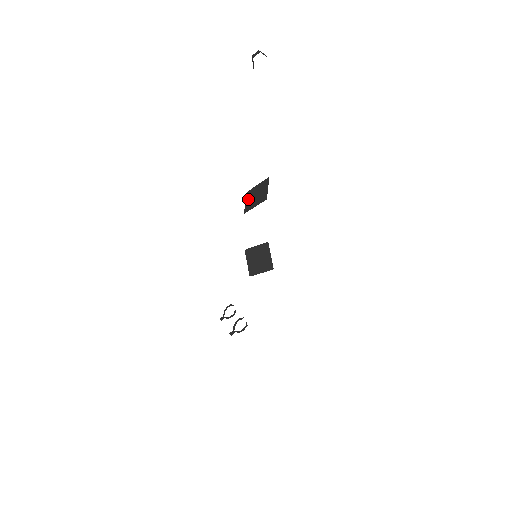
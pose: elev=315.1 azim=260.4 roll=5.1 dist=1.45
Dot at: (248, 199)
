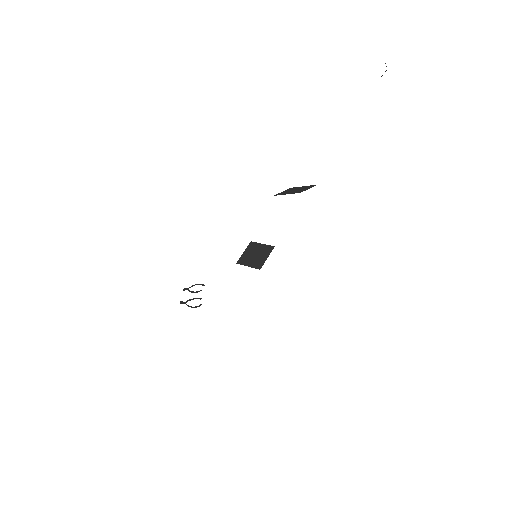
Dot at: (287, 190)
